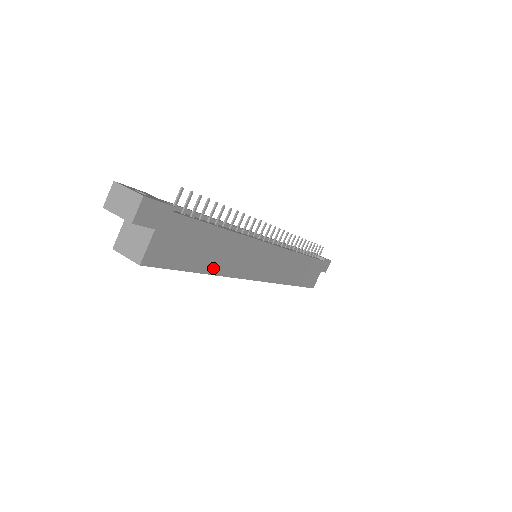
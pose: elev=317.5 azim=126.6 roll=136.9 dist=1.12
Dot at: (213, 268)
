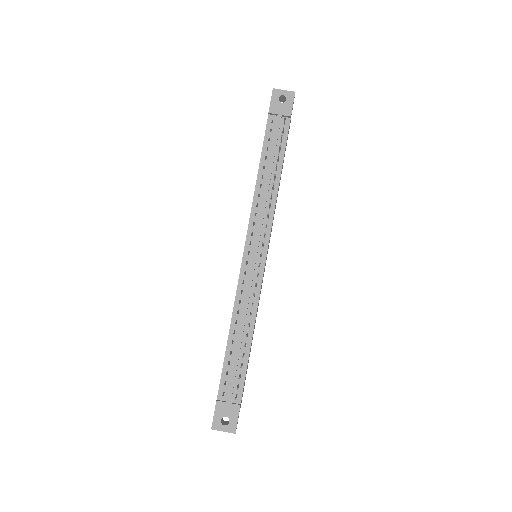
Dot at: occluded
